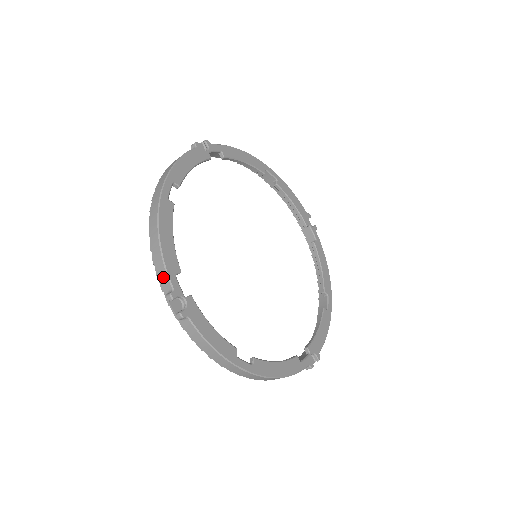
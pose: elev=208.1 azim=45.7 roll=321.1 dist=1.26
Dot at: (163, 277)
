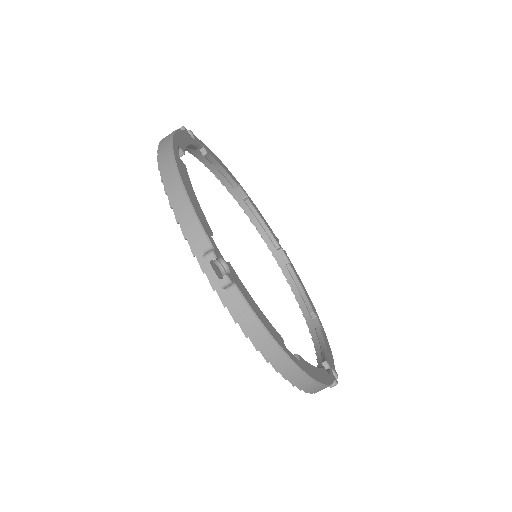
Dot at: (196, 235)
